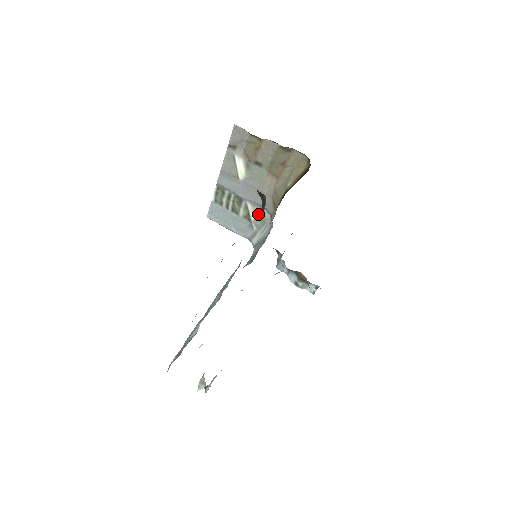
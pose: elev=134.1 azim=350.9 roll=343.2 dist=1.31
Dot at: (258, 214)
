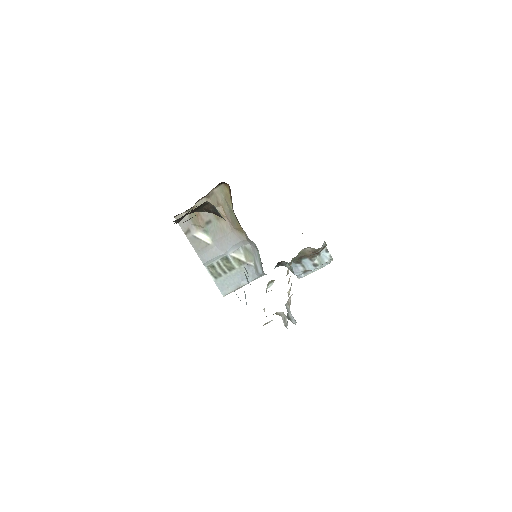
Dot at: (243, 253)
